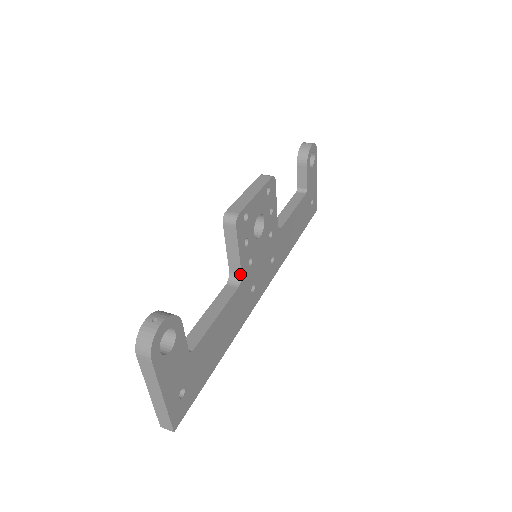
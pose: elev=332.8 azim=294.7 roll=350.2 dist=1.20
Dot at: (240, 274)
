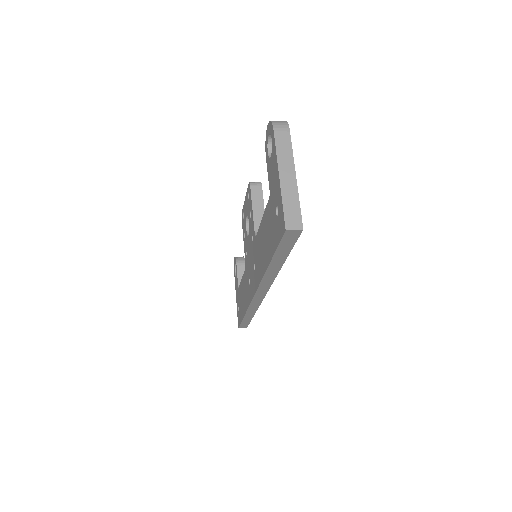
Dot at: occluded
